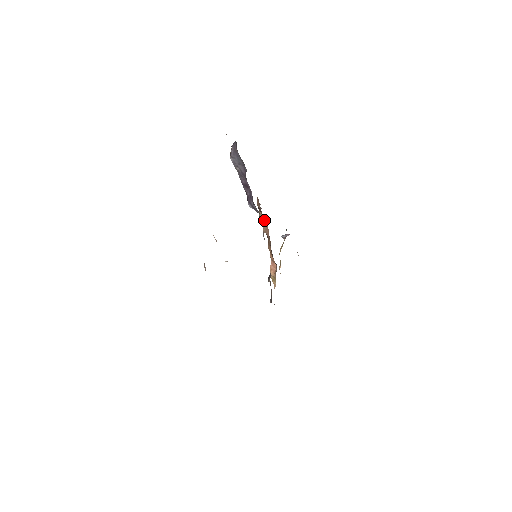
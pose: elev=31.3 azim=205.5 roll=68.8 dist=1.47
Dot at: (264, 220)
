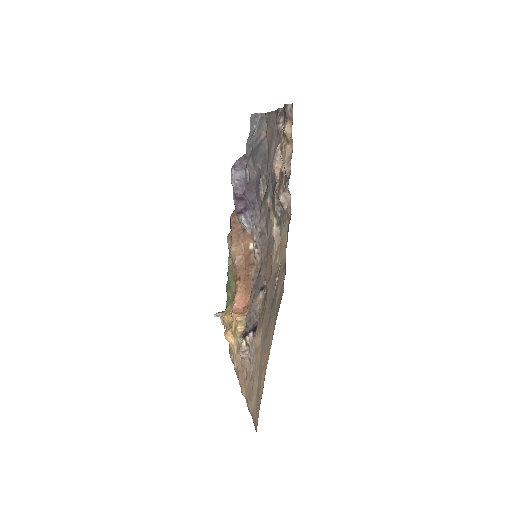
Dot at: (239, 250)
